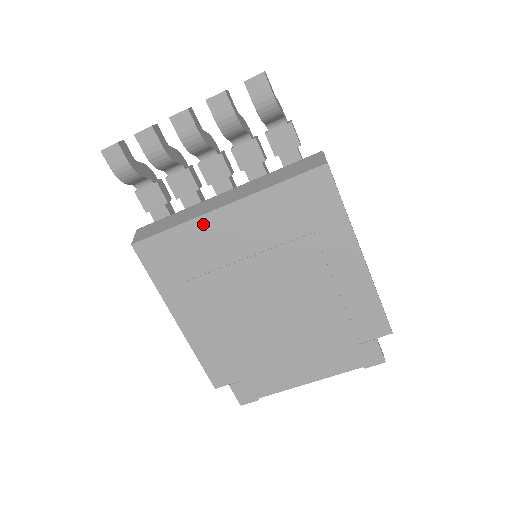
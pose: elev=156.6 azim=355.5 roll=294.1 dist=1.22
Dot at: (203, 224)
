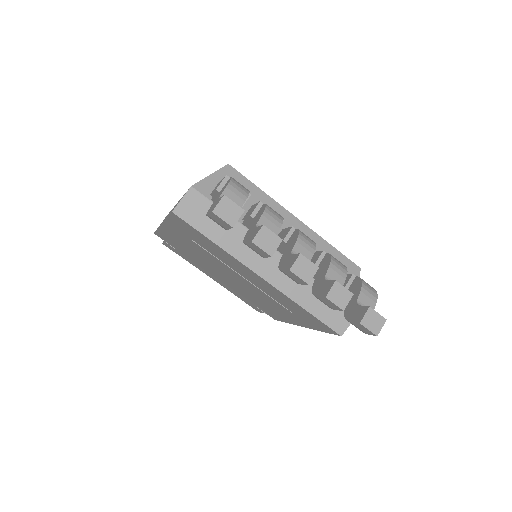
Dot at: (237, 262)
